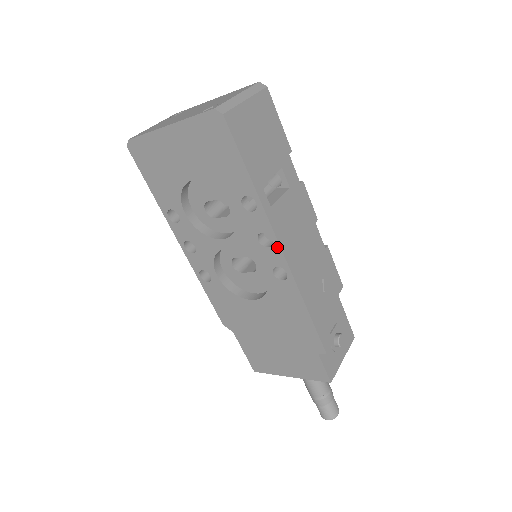
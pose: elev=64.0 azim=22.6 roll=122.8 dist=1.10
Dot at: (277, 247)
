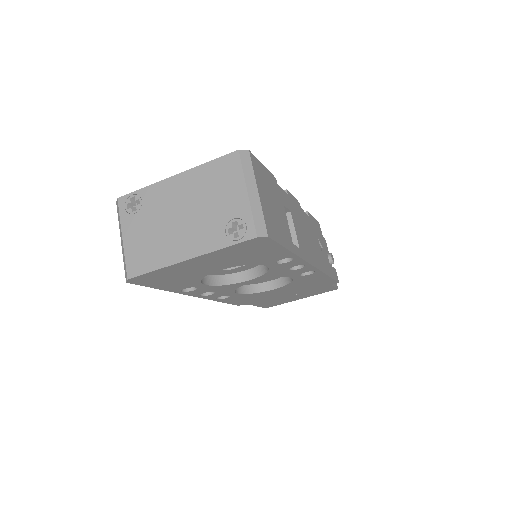
Dot at: (309, 266)
